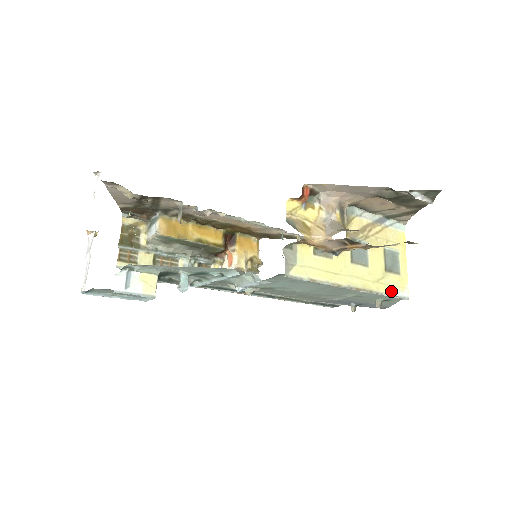
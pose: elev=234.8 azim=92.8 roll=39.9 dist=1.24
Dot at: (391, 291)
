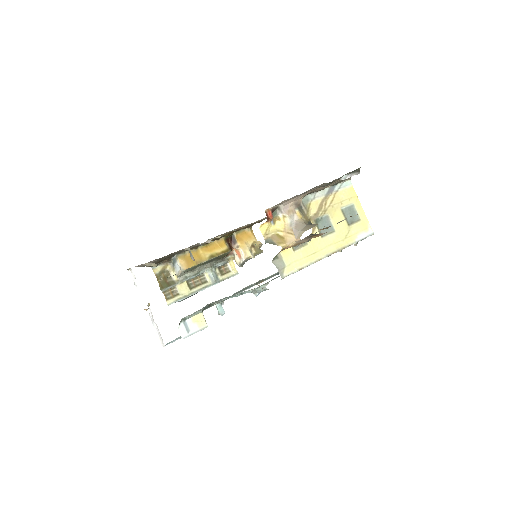
Dot at: (358, 237)
